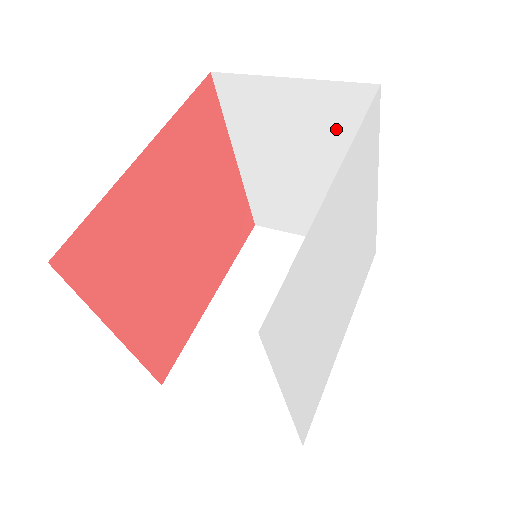
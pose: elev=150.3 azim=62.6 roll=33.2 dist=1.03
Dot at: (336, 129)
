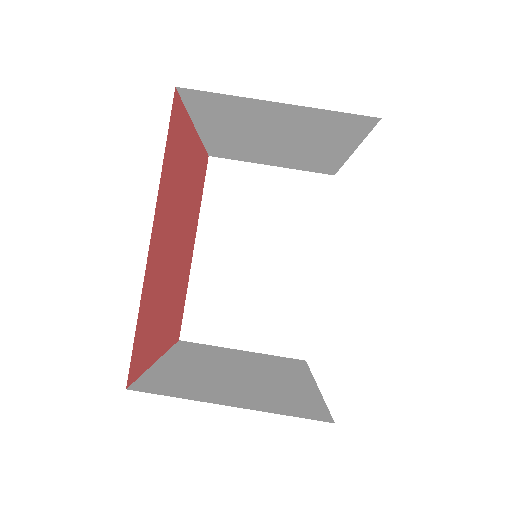
Dot at: (321, 129)
